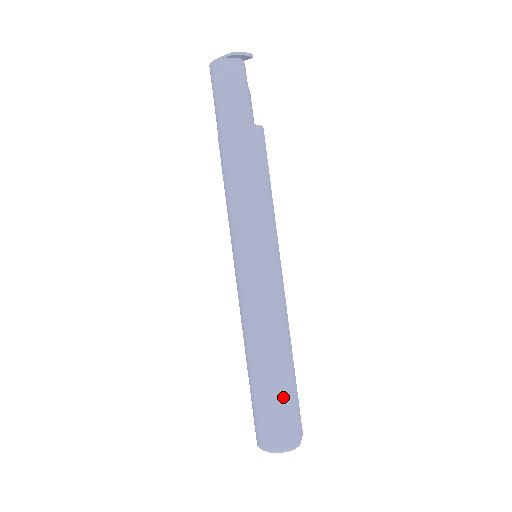
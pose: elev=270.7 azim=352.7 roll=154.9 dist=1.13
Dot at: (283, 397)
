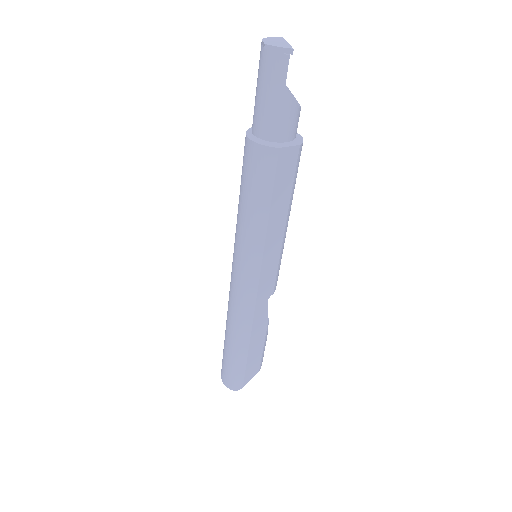
Dot at: (230, 360)
